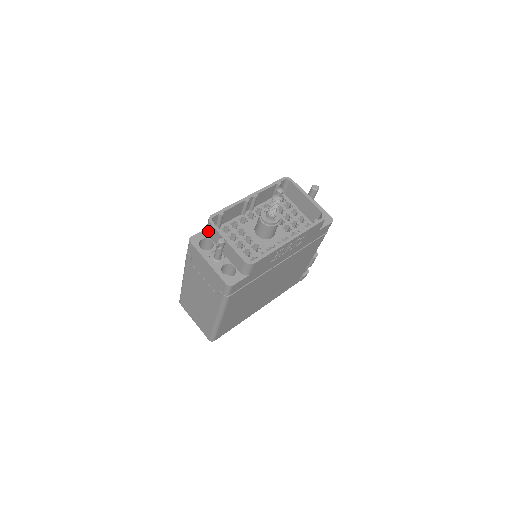
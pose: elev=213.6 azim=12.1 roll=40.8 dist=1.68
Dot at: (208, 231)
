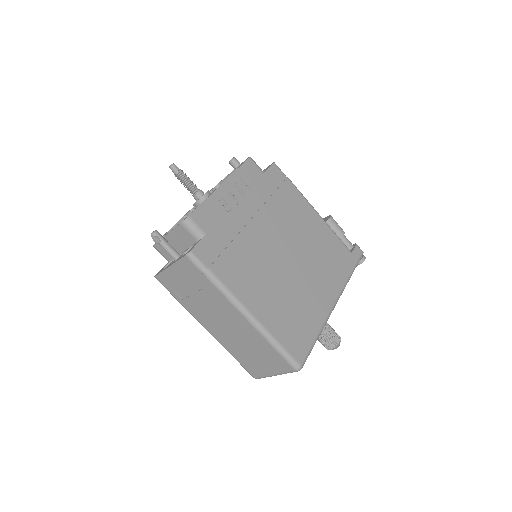
Dot at: (164, 256)
